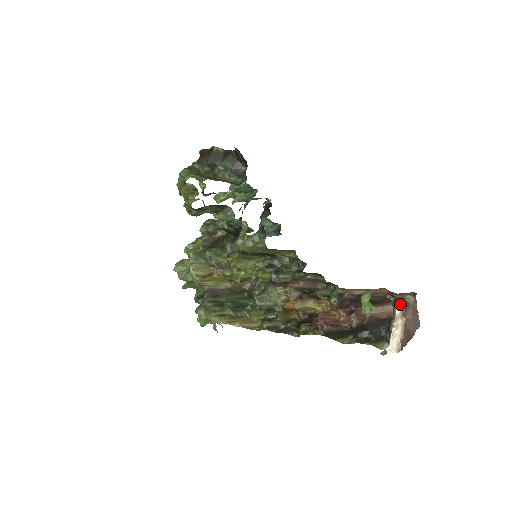
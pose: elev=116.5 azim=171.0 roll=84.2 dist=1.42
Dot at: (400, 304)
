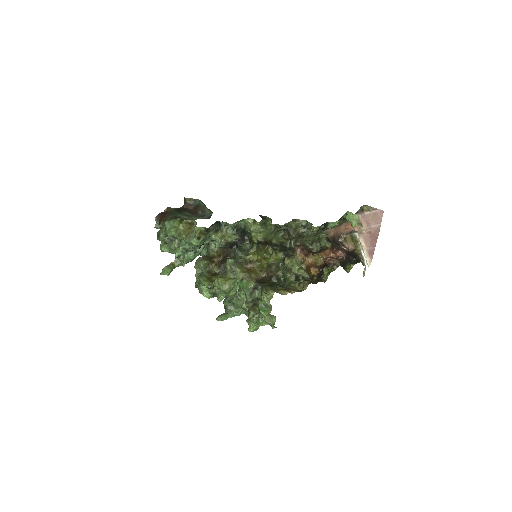
Dot at: (354, 229)
